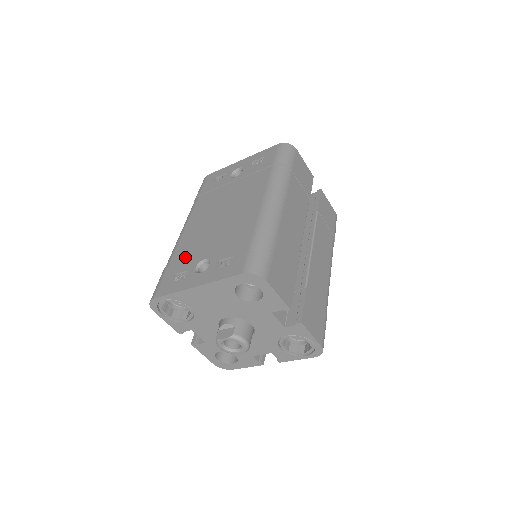
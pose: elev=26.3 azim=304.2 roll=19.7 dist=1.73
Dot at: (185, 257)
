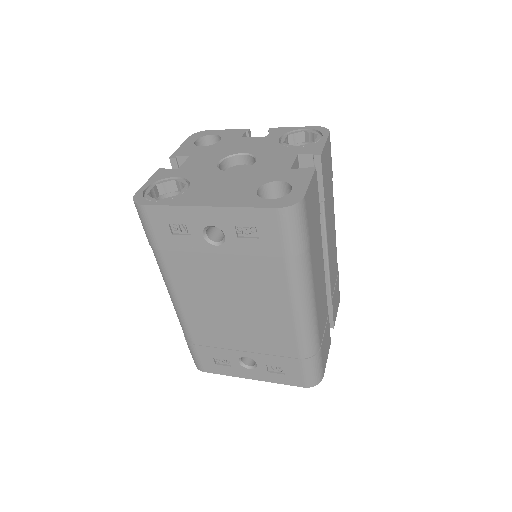
Dot at: (213, 344)
